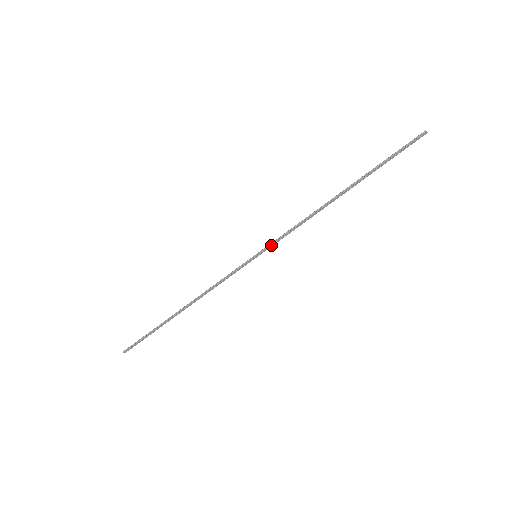
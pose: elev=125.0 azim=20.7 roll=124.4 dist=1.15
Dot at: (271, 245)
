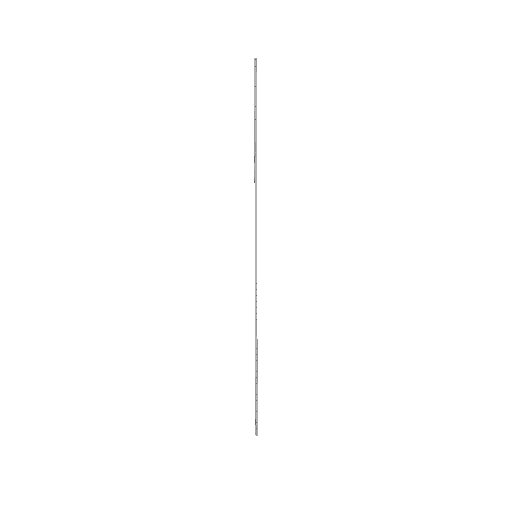
Dot at: (255, 237)
